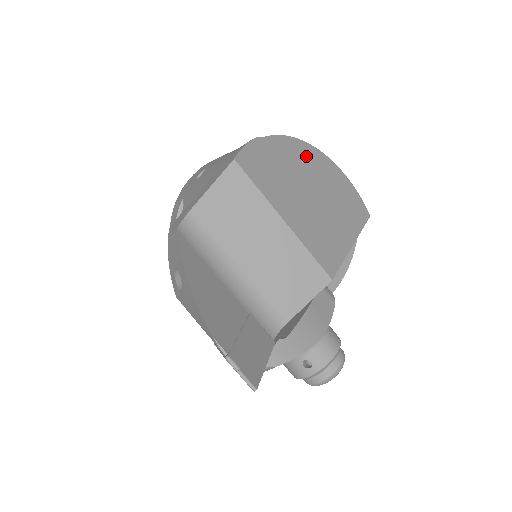
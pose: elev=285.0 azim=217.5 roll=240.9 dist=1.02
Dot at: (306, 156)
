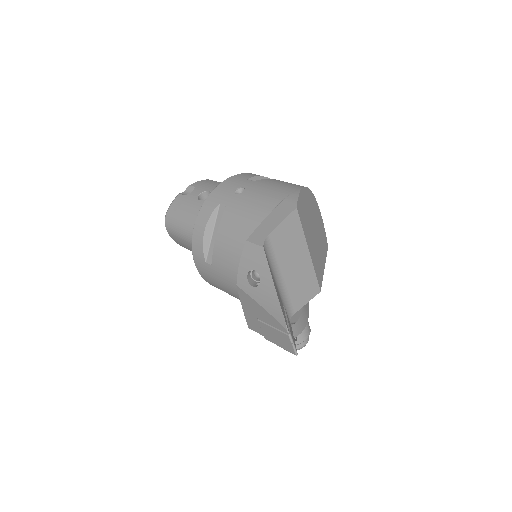
Dot at: (312, 203)
